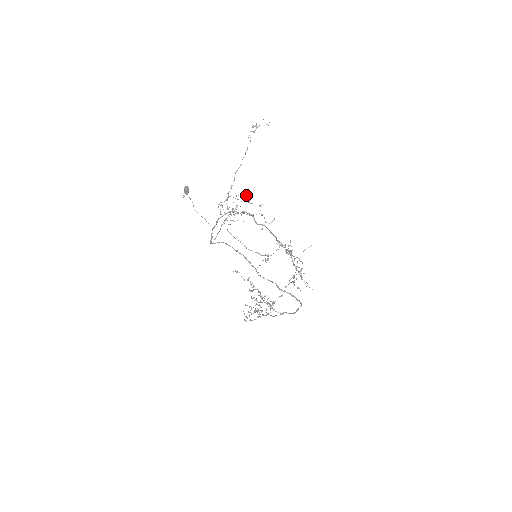
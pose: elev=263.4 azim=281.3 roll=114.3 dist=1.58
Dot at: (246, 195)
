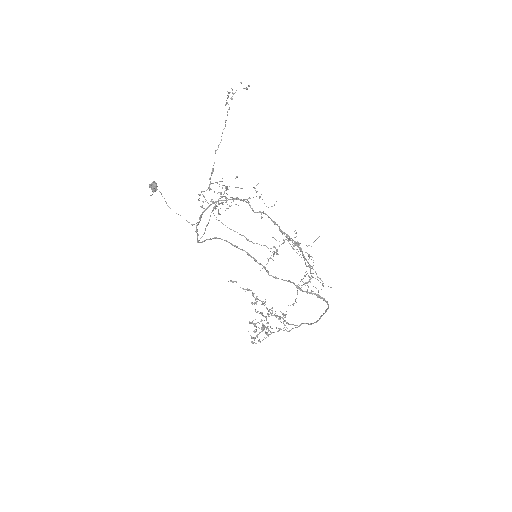
Dot at: occluded
